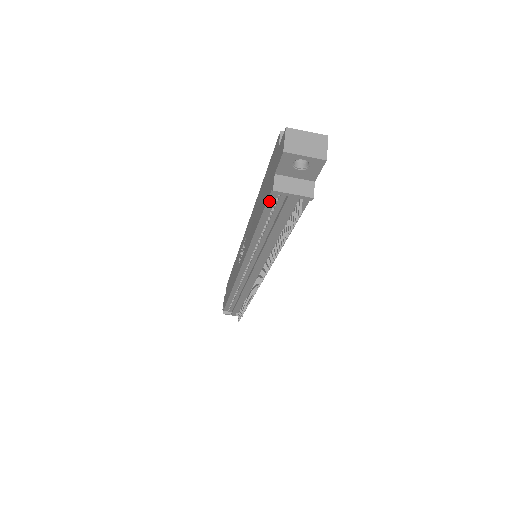
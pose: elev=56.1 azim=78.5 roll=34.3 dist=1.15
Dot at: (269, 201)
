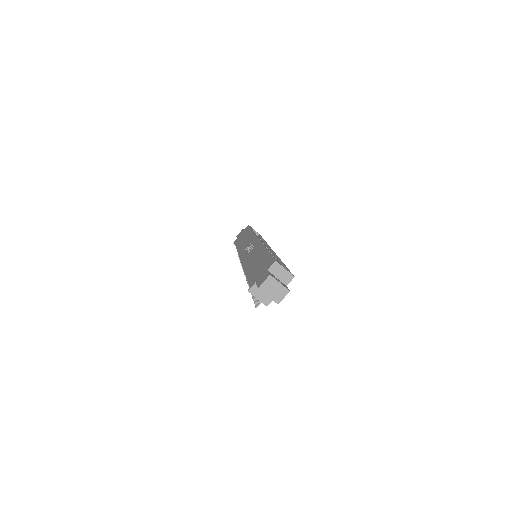
Dot at: (249, 284)
